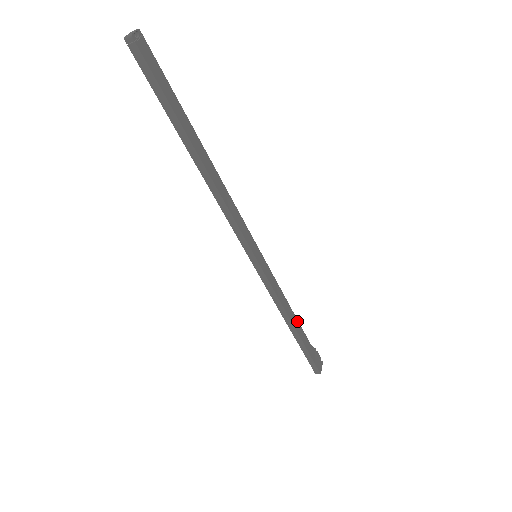
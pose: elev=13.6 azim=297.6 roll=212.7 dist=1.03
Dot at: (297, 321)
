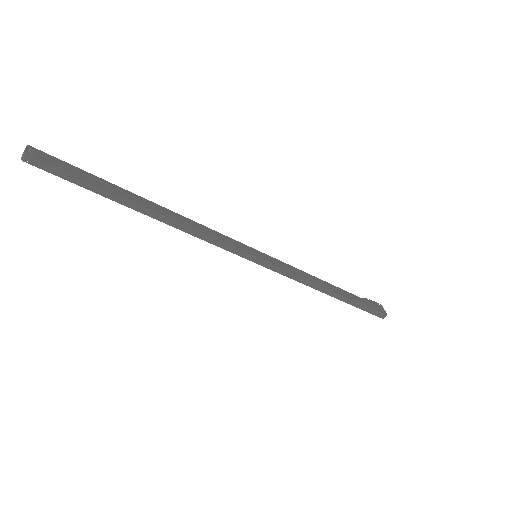
Dot at: (332, 286)
